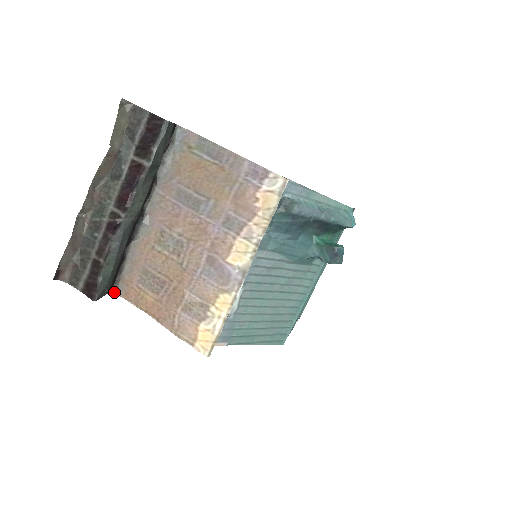
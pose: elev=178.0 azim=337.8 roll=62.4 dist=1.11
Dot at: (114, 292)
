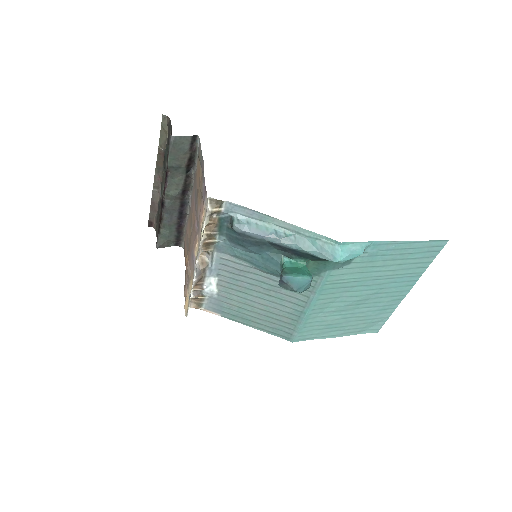
Dot at: (182, 246)
